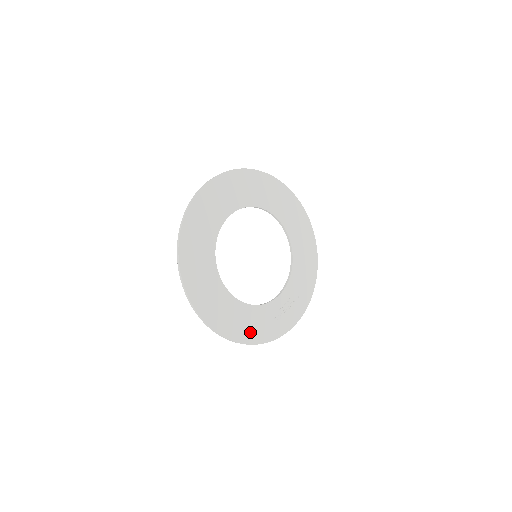
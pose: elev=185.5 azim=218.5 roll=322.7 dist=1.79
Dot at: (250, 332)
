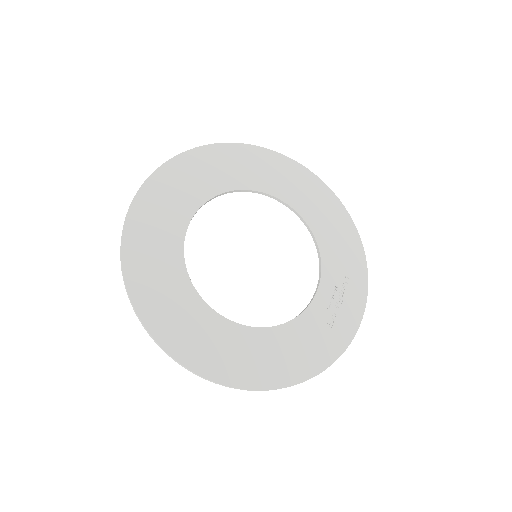
Dot at: (299, 363)
